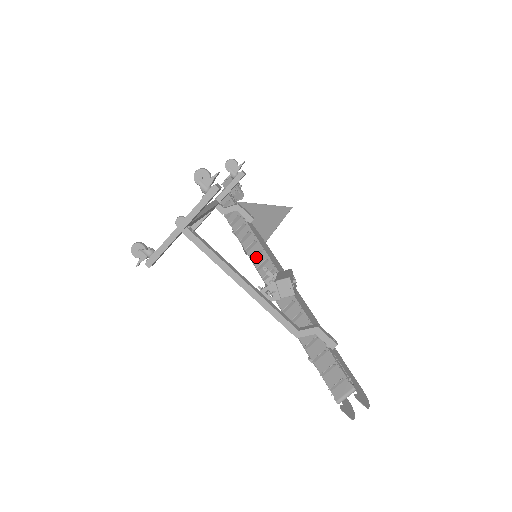
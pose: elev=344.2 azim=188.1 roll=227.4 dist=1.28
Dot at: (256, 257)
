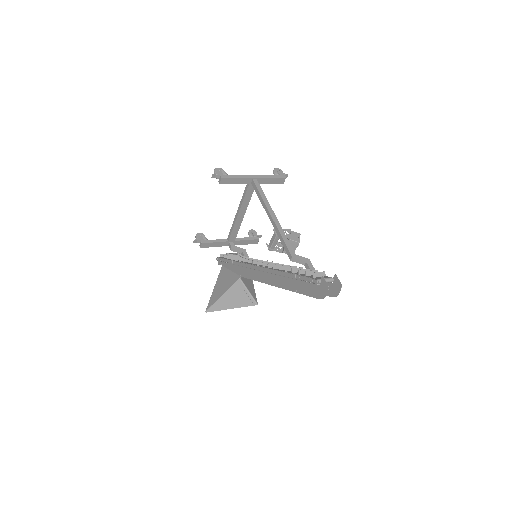
Dot at: (251, 262)
